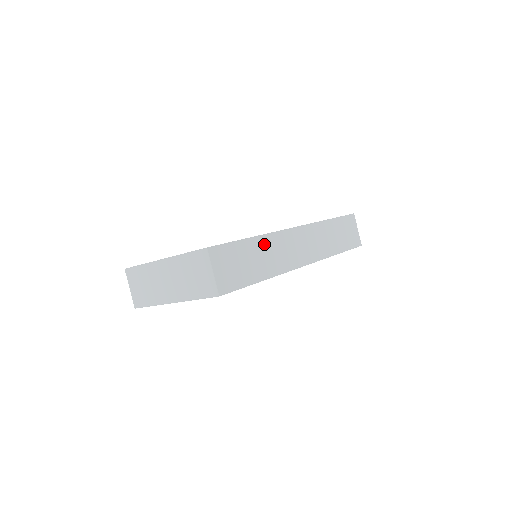
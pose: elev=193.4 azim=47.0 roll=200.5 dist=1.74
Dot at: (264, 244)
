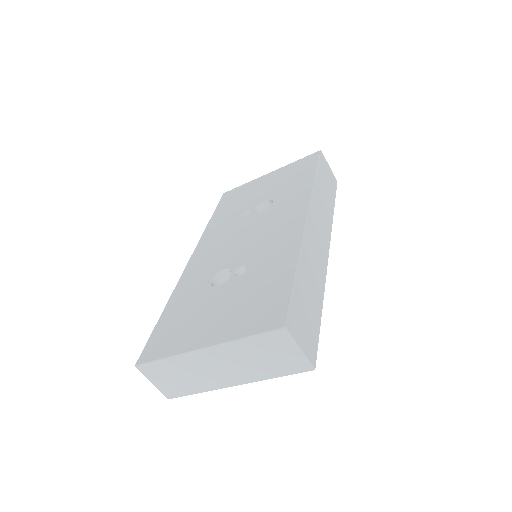
Dot at: (305, 265)
